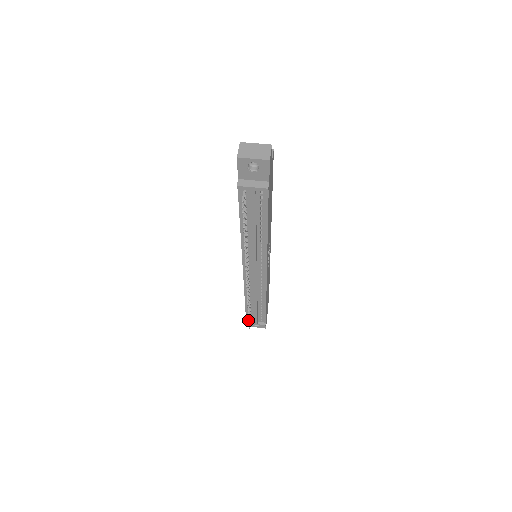
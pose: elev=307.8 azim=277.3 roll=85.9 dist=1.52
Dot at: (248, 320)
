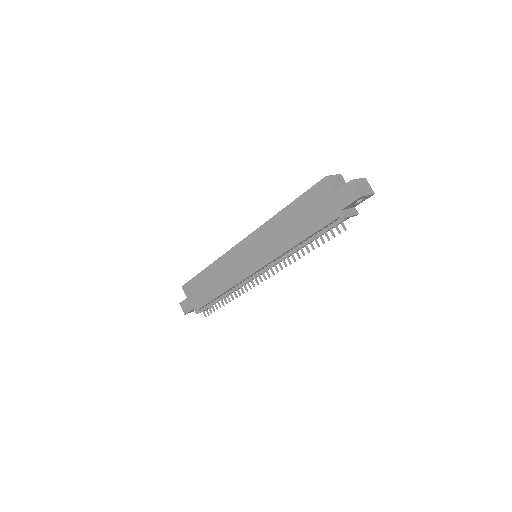
Dot at: (214, 311)
